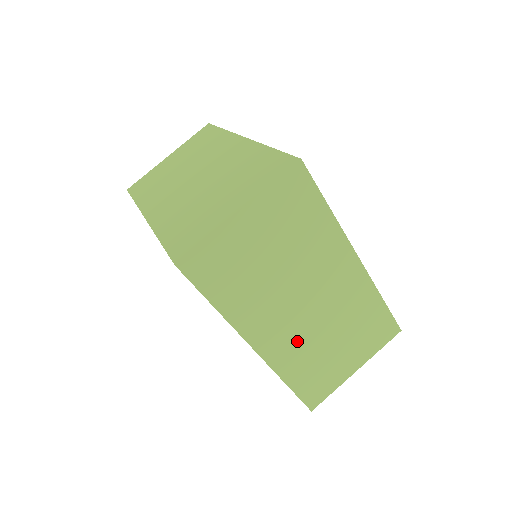
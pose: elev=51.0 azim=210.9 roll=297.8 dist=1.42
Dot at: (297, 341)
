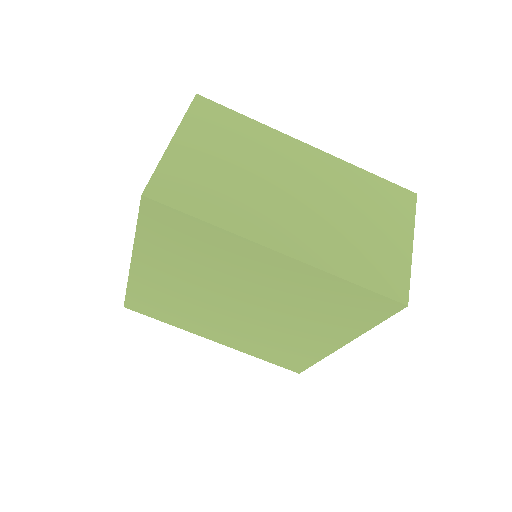
Dot at: (319, 232)
